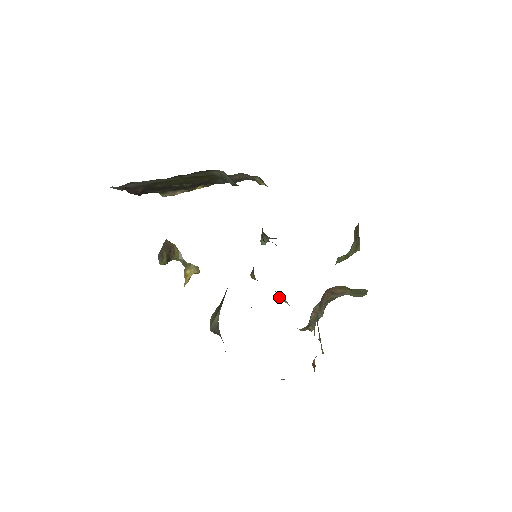
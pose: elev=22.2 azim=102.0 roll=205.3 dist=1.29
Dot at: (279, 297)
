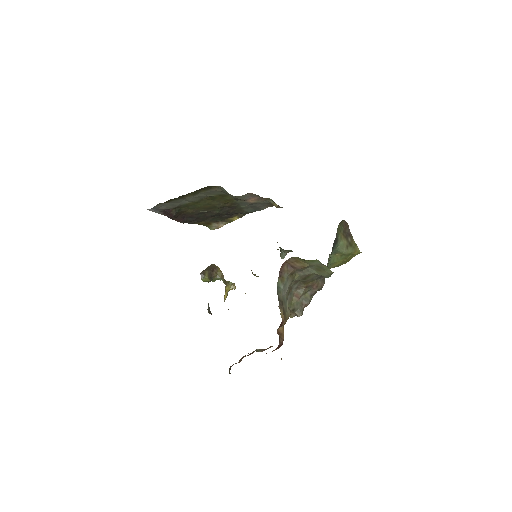
Dot at: occluded
